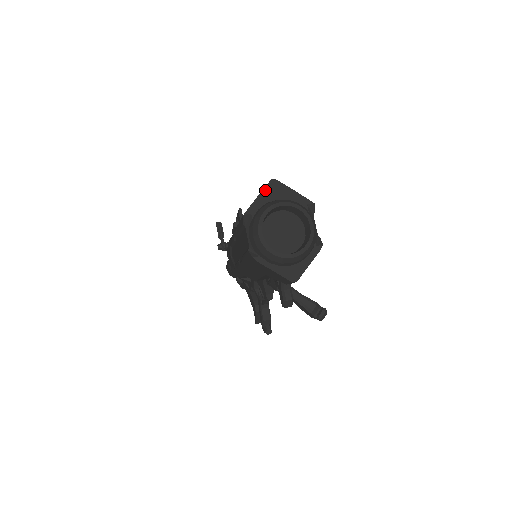
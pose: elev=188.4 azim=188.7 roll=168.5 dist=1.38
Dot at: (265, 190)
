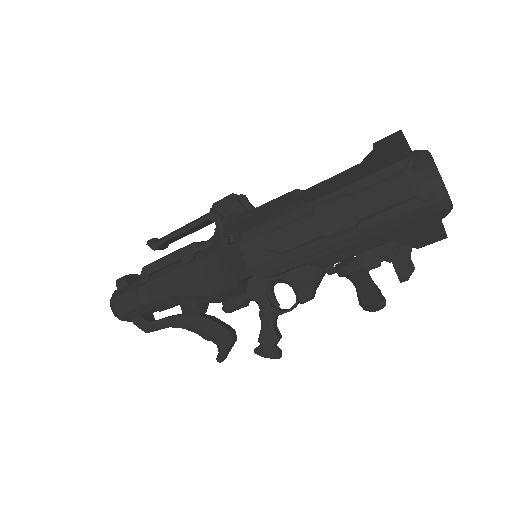
Dot at: (404, 138)
